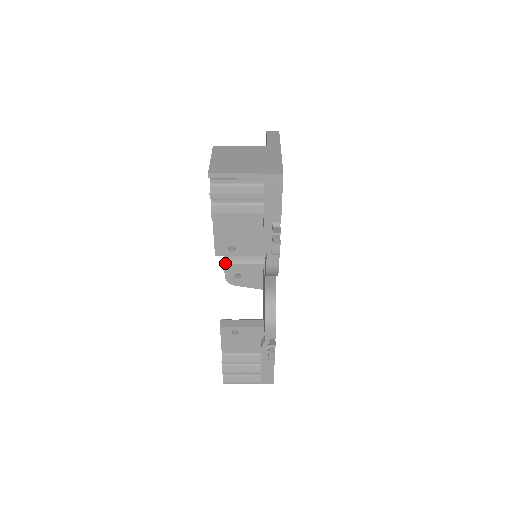
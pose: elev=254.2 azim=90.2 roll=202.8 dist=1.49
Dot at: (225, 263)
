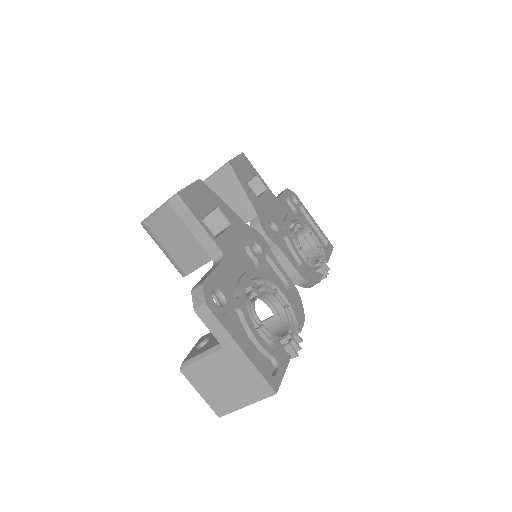
Dot at: occluded
